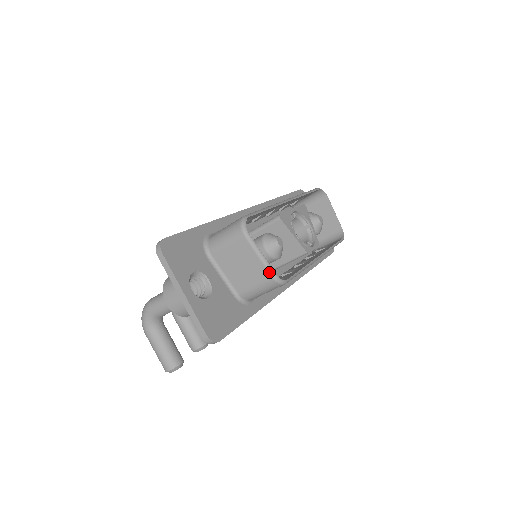
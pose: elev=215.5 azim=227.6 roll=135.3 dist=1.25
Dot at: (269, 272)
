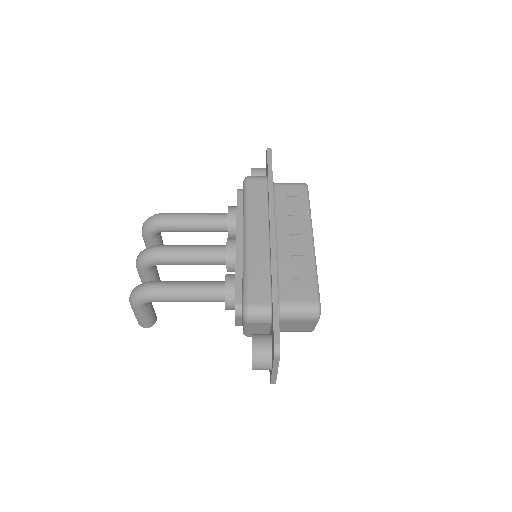
Dot at: (313, 330)
